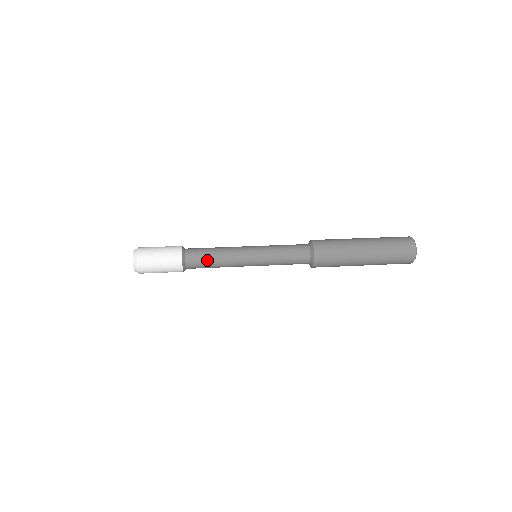
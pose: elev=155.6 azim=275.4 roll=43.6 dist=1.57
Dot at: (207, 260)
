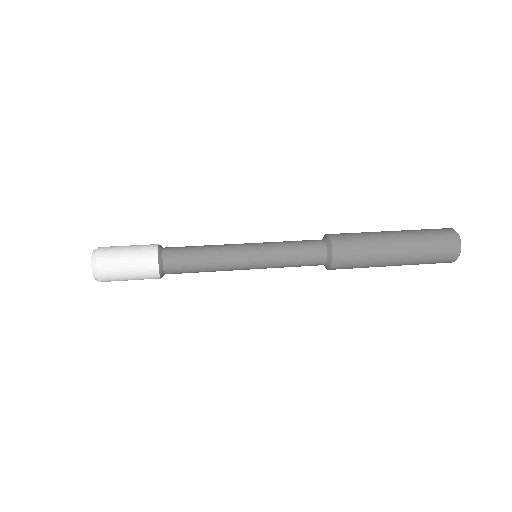
Dot at: (191, 254)
